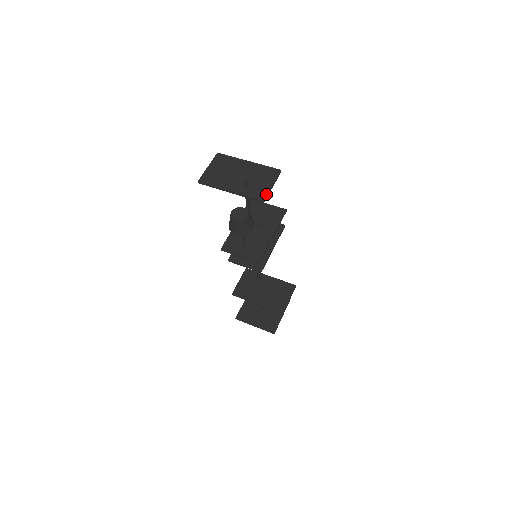
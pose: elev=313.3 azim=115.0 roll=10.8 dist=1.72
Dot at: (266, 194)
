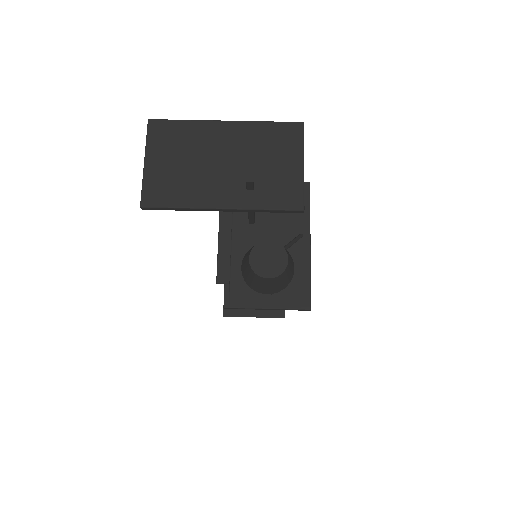
Dot at: (302, 193)
